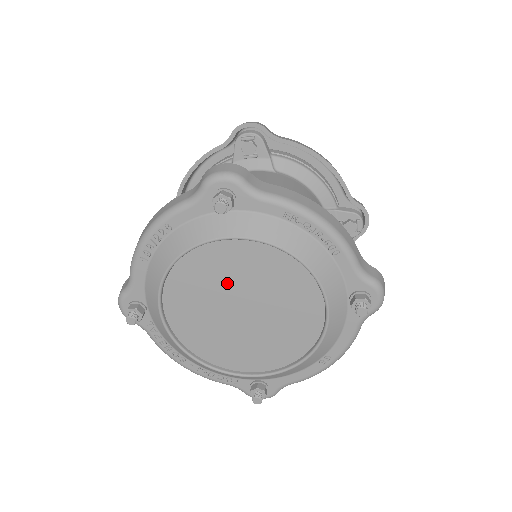
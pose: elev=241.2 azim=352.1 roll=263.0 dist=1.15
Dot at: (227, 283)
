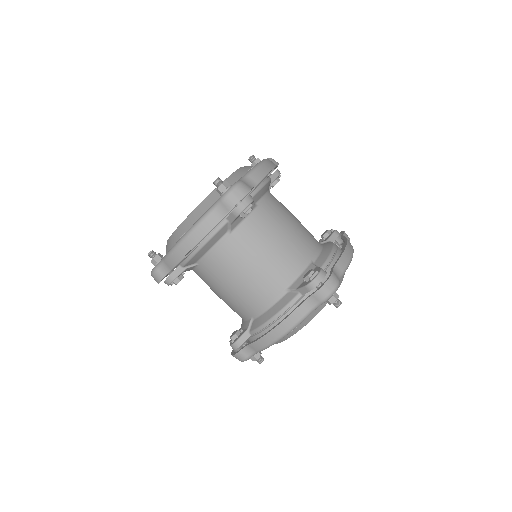
Dot at: occluded
